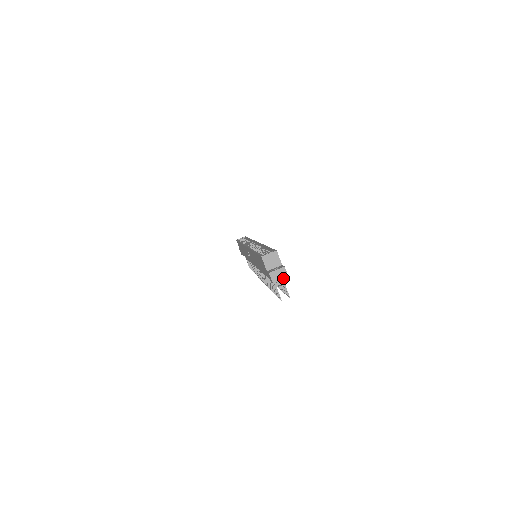
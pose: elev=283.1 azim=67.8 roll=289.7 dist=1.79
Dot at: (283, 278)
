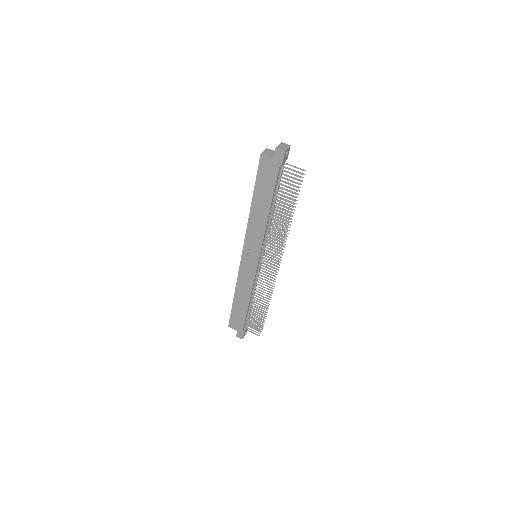
Dot at: (288, 147)
